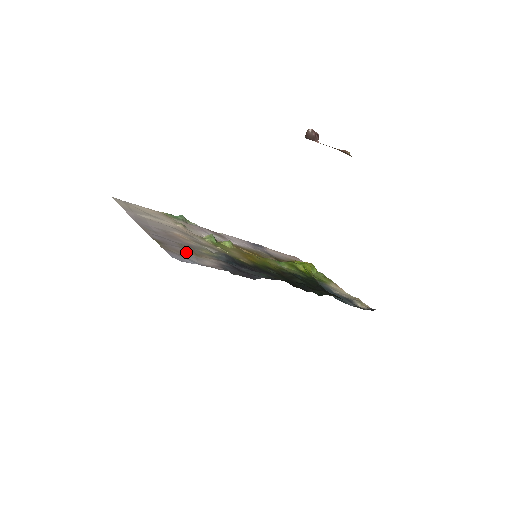
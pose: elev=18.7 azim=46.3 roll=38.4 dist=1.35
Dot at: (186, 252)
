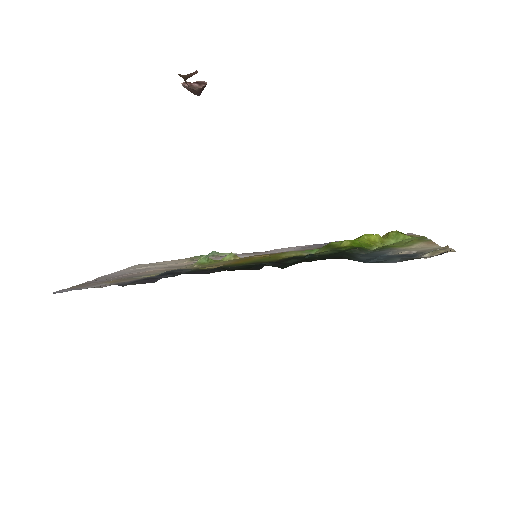
Dot at: (98, 284)
